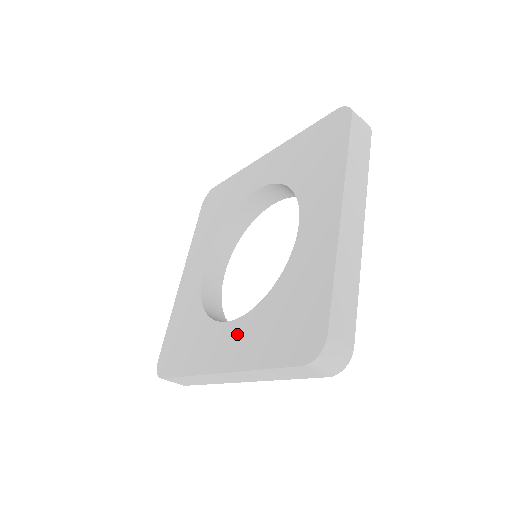
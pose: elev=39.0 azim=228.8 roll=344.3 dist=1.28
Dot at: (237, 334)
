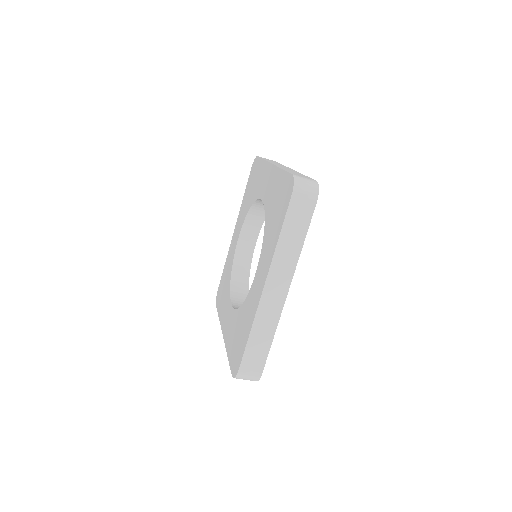
Dot at: (261, 264)
